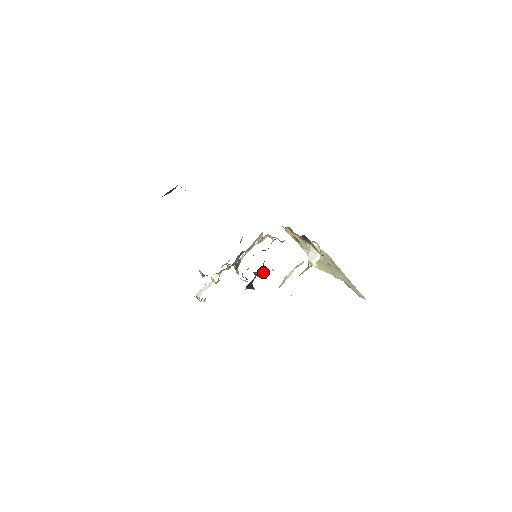
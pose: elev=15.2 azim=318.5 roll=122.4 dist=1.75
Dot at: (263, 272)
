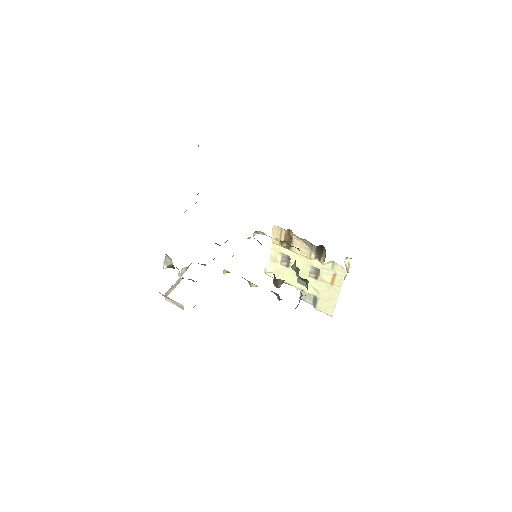
Dot at: (283, 280)
